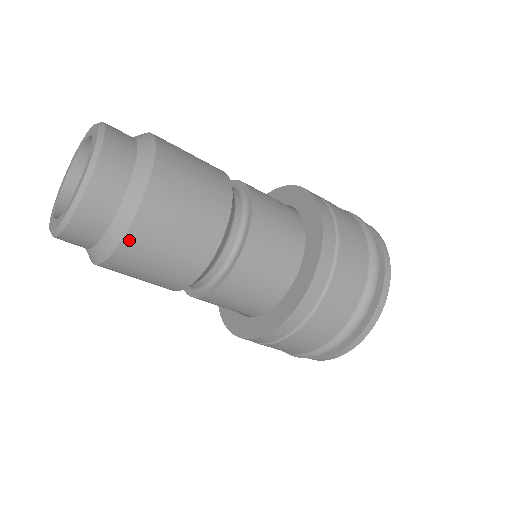
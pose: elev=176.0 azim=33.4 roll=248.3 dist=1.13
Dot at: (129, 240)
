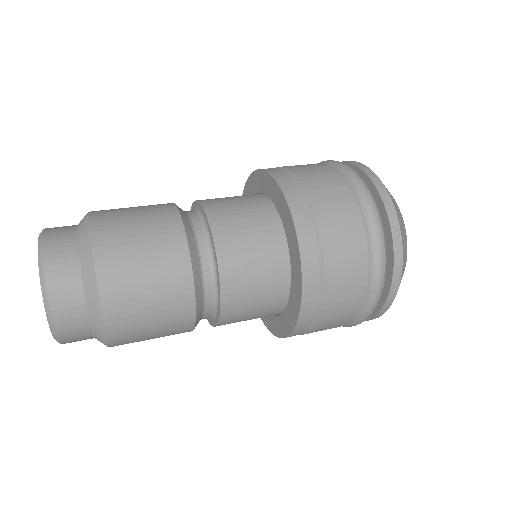
Dot at: (114, 344)
